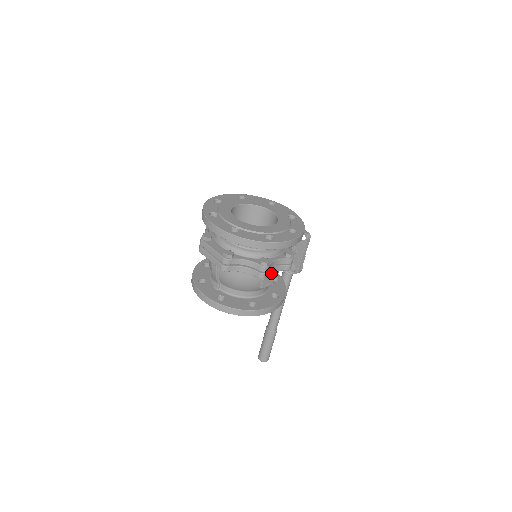
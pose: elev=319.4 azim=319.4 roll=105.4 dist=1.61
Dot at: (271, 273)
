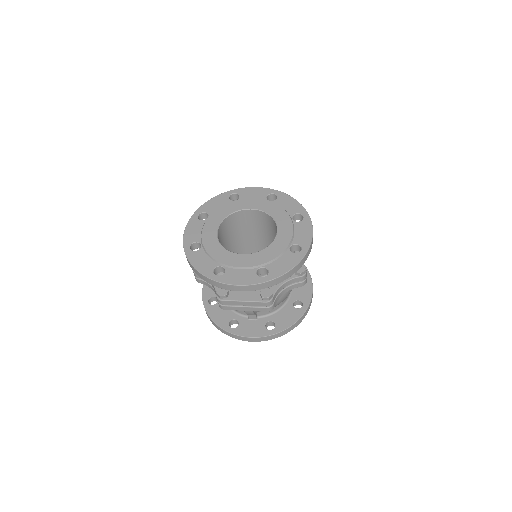
Dot at: occluded
